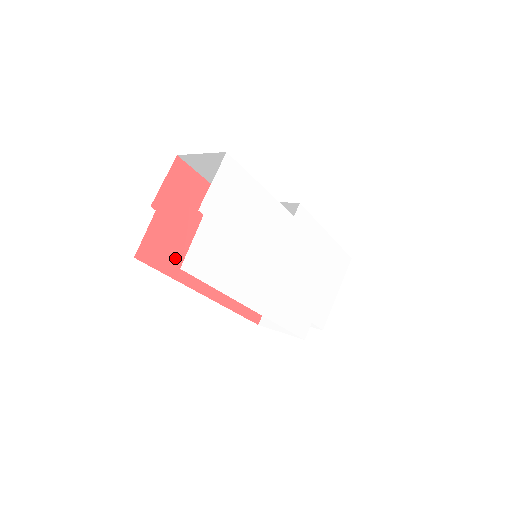
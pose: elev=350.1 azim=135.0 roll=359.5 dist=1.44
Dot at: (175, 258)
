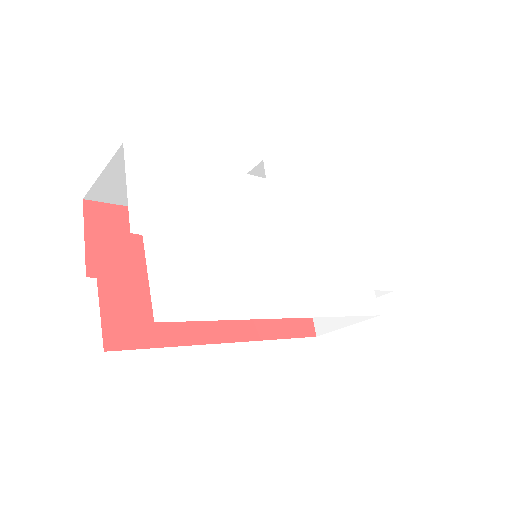
Dot at: occluded
